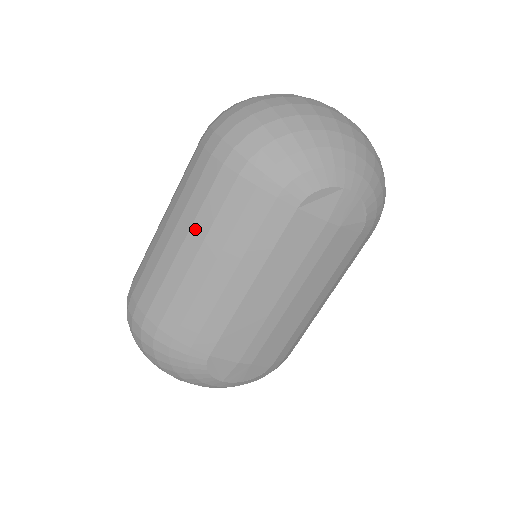
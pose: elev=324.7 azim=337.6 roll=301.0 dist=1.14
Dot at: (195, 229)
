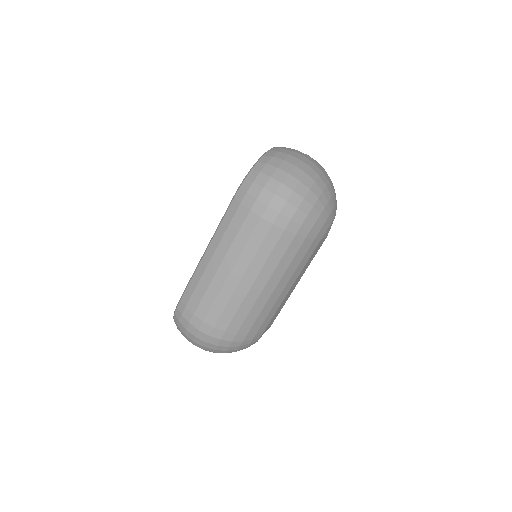
Dot at: (264, 271)
